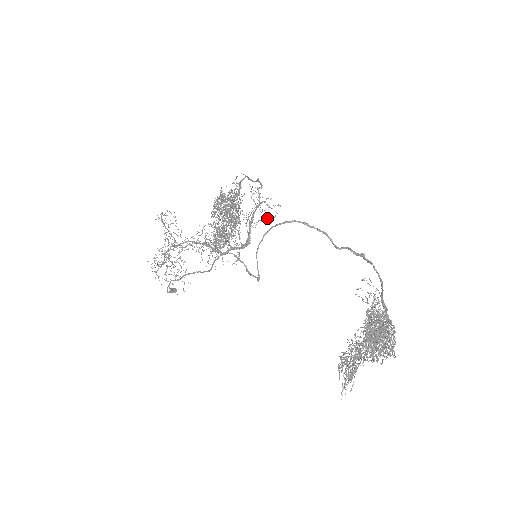
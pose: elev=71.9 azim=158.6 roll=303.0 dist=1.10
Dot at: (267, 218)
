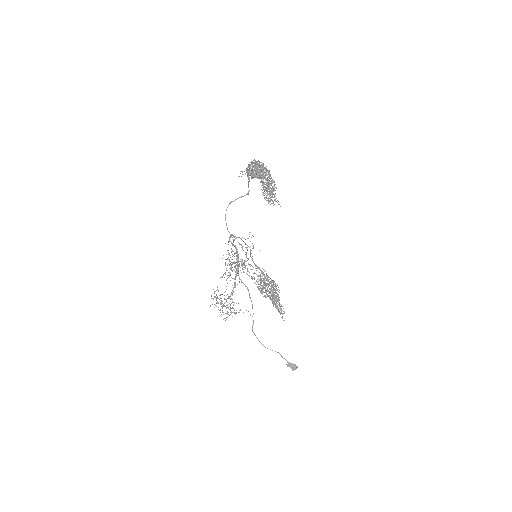
Dot at: occluded
